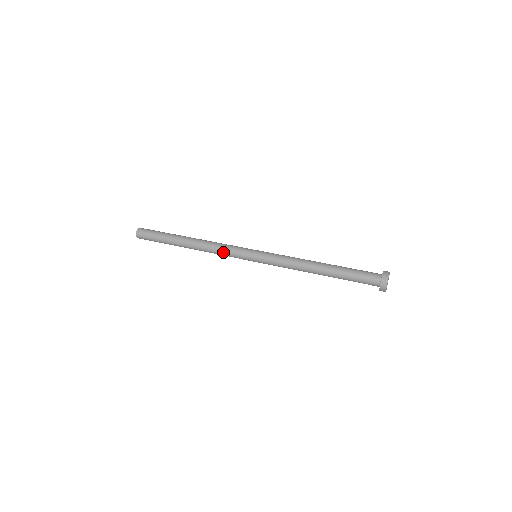
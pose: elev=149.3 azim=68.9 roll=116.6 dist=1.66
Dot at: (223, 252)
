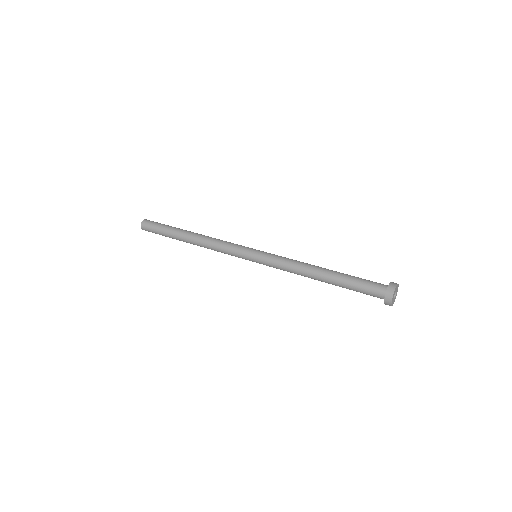
Dot at: (223, 247)
